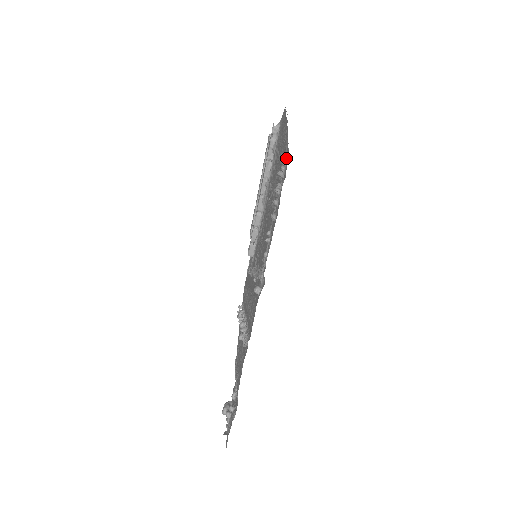
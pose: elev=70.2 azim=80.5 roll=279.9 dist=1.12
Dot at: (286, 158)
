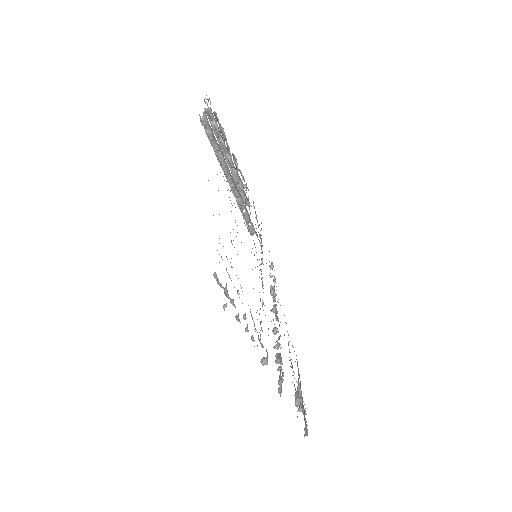
Dot at: (215, 274)
